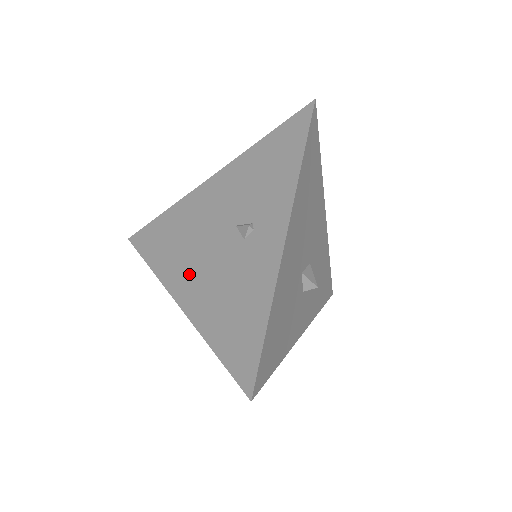
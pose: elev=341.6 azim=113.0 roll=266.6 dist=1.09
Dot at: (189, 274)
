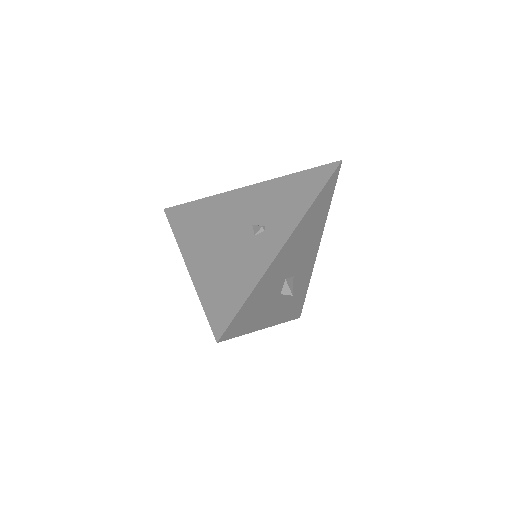
Dot at: (203, 247)
